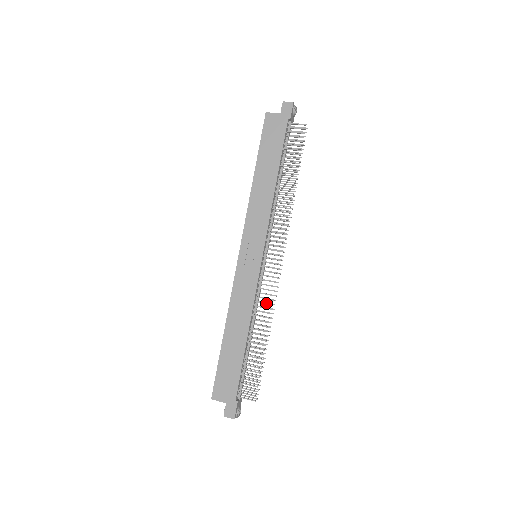
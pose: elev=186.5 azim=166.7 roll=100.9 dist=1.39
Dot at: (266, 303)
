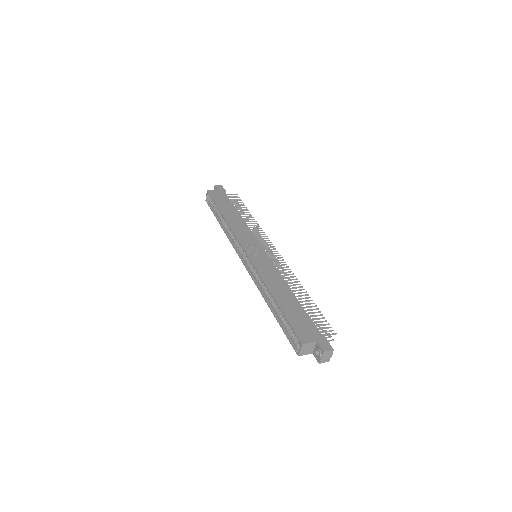
Dot at: (288, 274)
